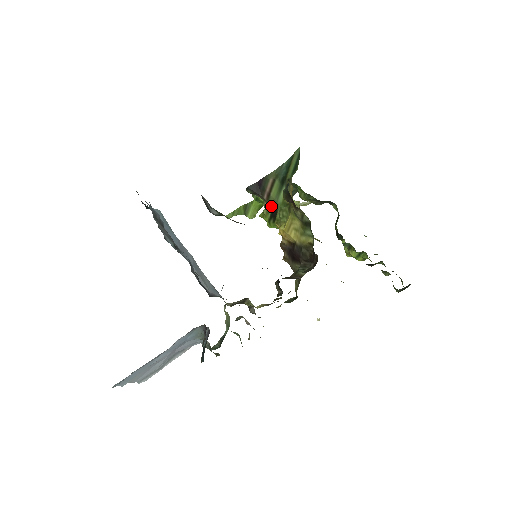
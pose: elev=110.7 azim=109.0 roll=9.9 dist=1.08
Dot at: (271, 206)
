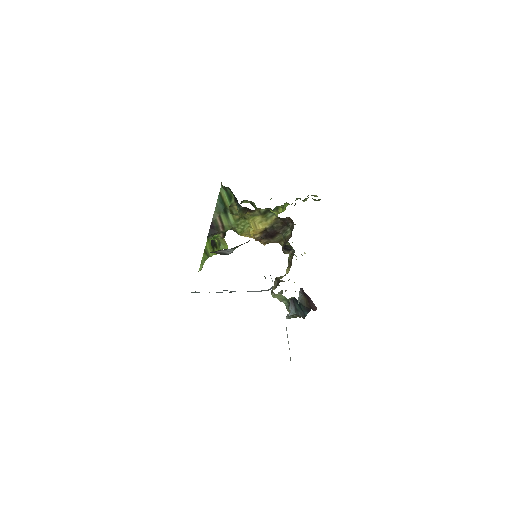
Dot at: (225, 233)
